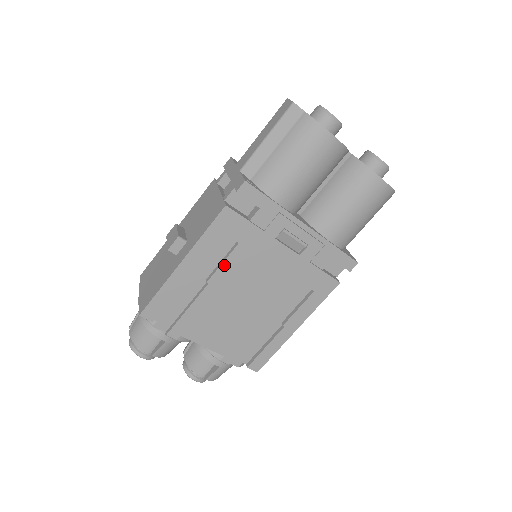
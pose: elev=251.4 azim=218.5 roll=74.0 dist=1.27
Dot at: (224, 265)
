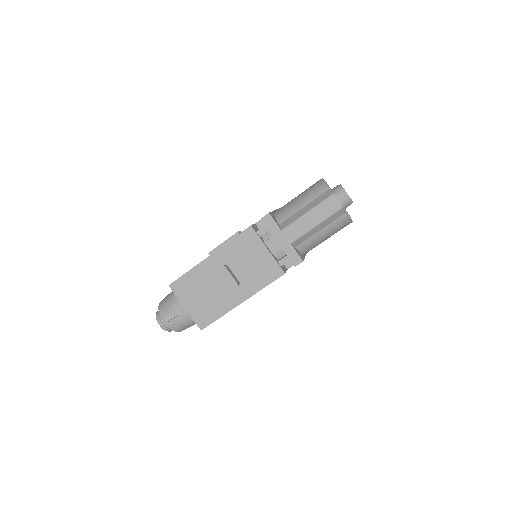
Dot at: occluded
